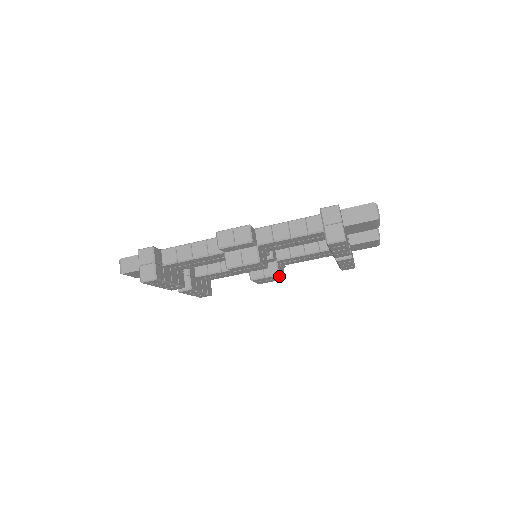
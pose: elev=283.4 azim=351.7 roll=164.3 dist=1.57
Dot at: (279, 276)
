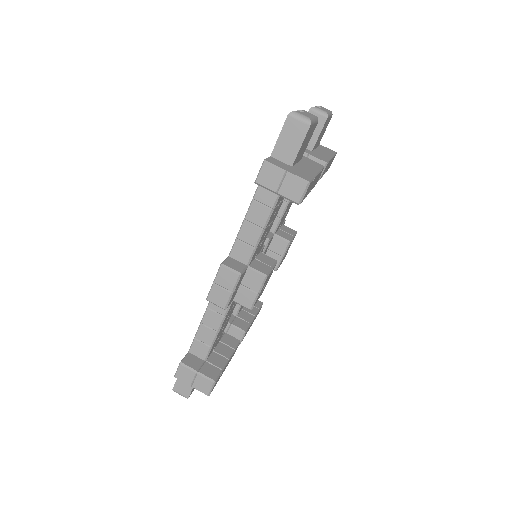
Dot at: (291, 241)
